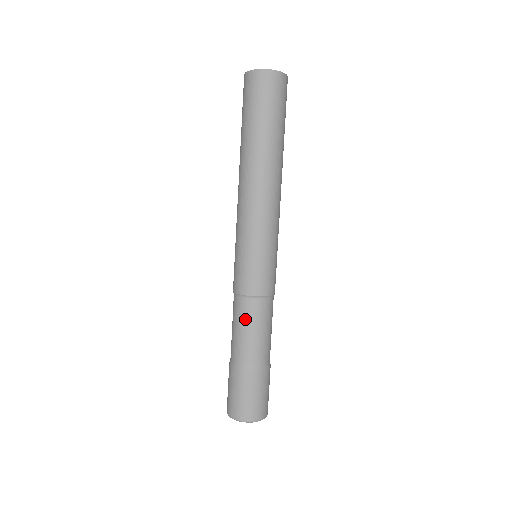
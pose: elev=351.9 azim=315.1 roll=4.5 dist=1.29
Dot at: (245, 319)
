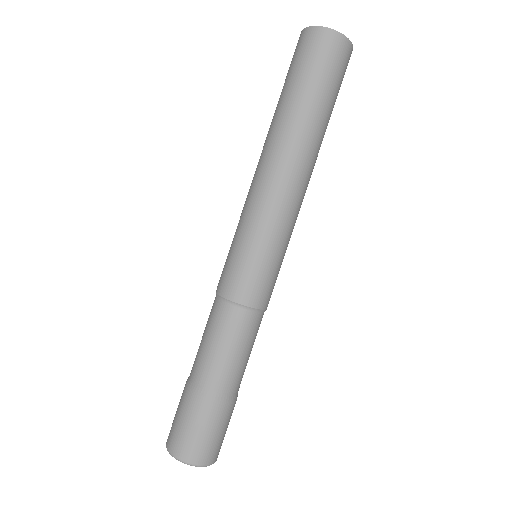
Dot at: (214, 327)
